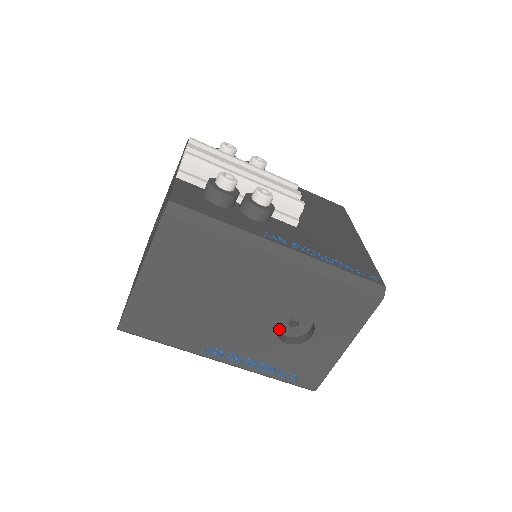
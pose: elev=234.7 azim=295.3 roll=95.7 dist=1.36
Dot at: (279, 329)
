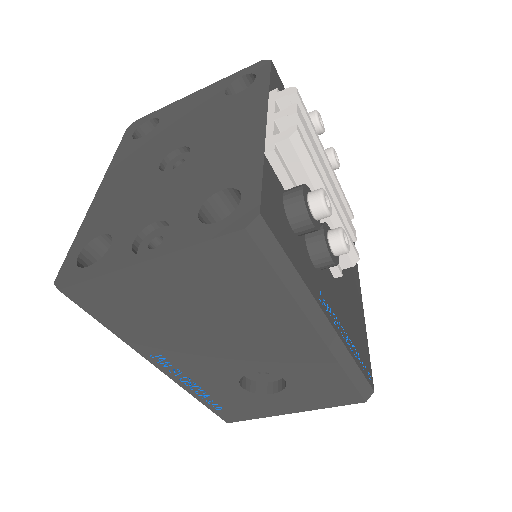
Dot at: occluded
